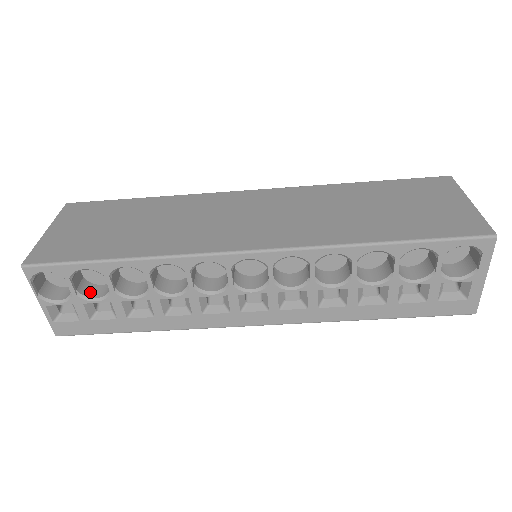
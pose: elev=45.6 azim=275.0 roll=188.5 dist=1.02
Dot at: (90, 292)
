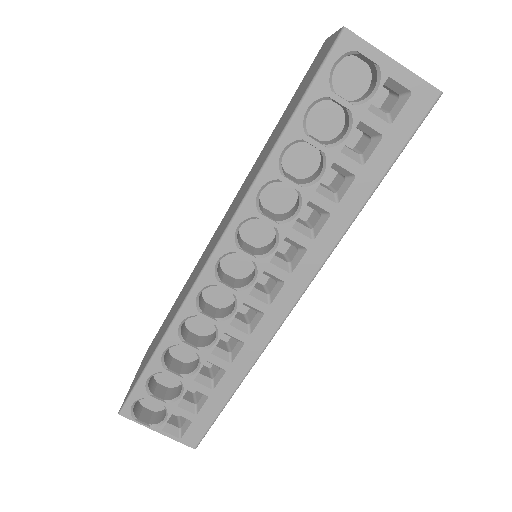
Dot at: (176, 394)
